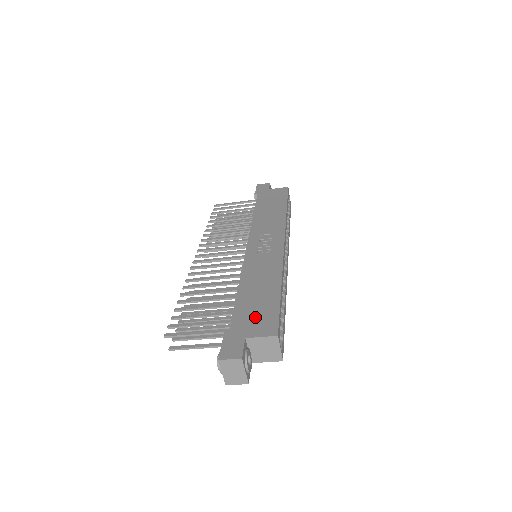
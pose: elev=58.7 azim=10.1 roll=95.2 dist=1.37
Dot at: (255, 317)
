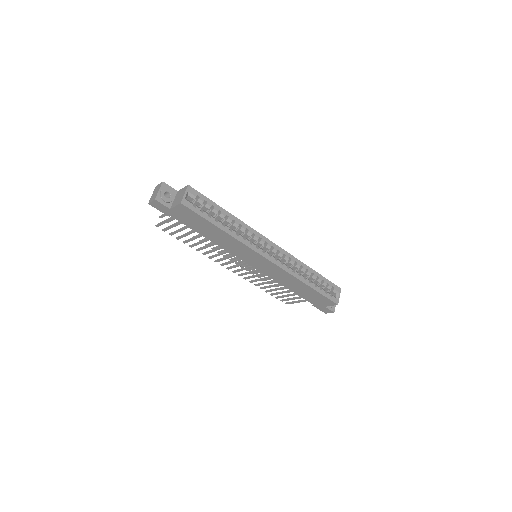
Dot at: occluded
